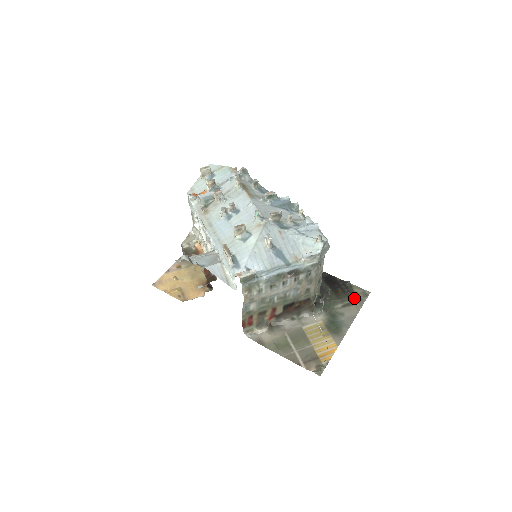
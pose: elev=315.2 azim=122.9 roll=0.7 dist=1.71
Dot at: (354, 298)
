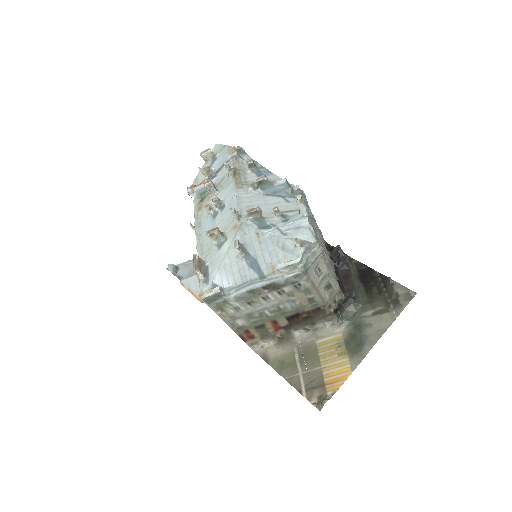
Dot at: (391, 302)
